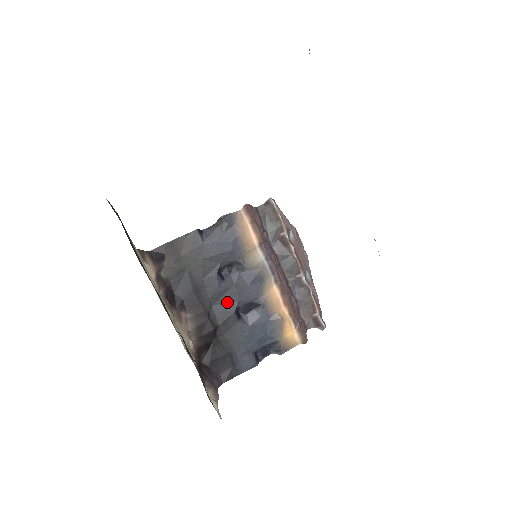
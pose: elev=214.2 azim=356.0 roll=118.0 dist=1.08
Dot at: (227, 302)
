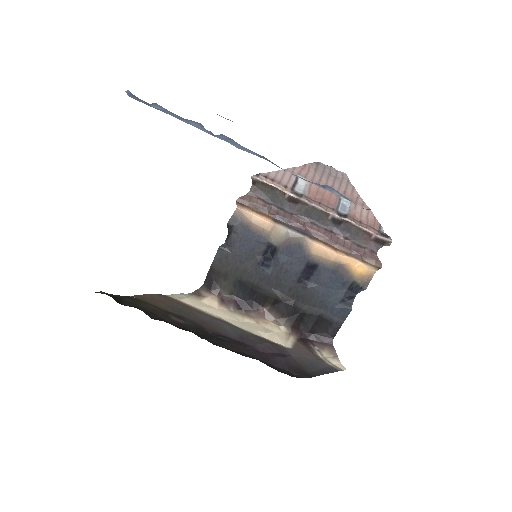
Dot at: (286, 280)
